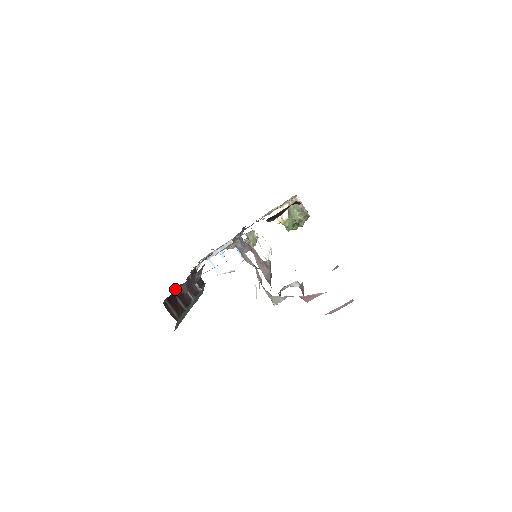
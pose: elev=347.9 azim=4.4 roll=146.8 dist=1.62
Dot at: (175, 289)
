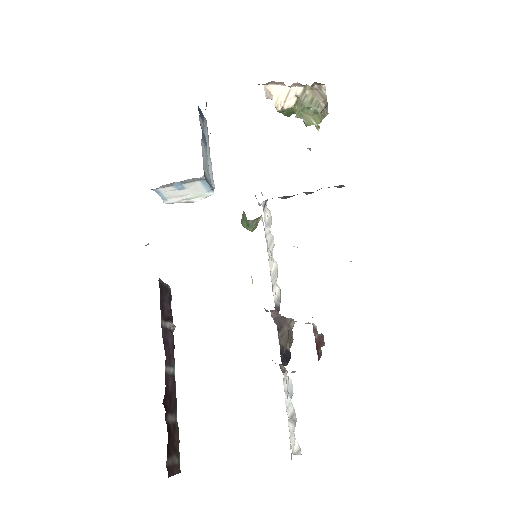
Dot at: occluded
